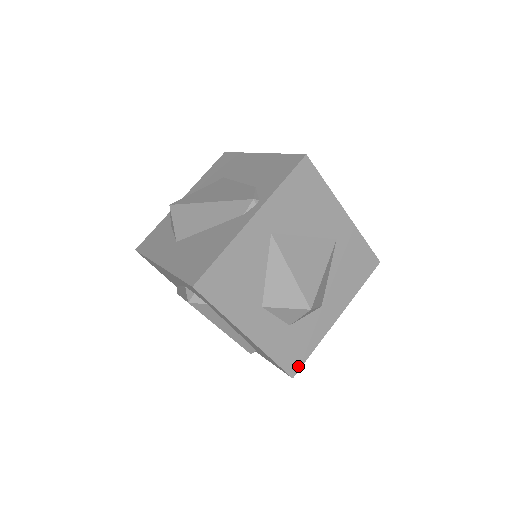
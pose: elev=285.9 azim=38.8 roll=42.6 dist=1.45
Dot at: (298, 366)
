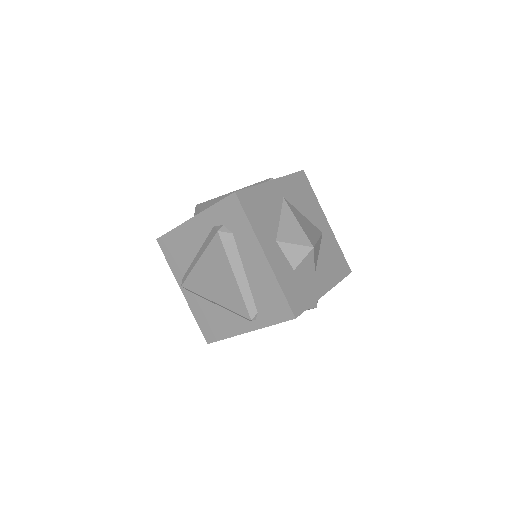
Dot at: (299, 311)
